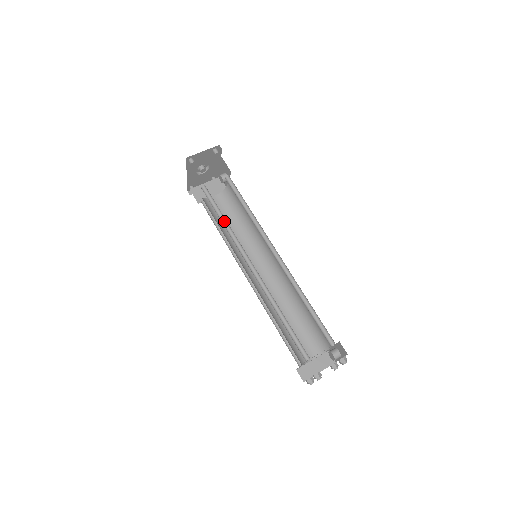
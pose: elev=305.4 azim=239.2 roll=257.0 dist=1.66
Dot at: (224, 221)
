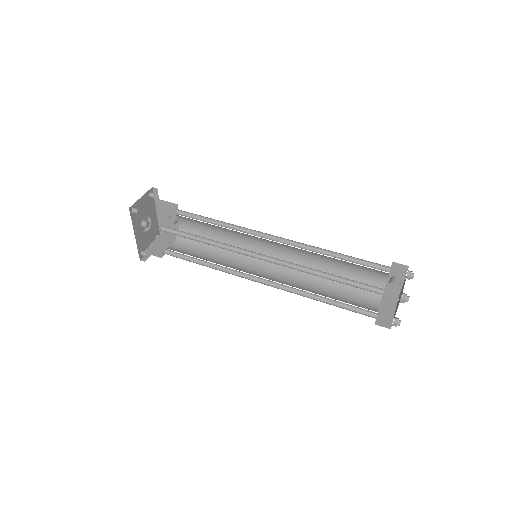
Dot at: (205, 242)
